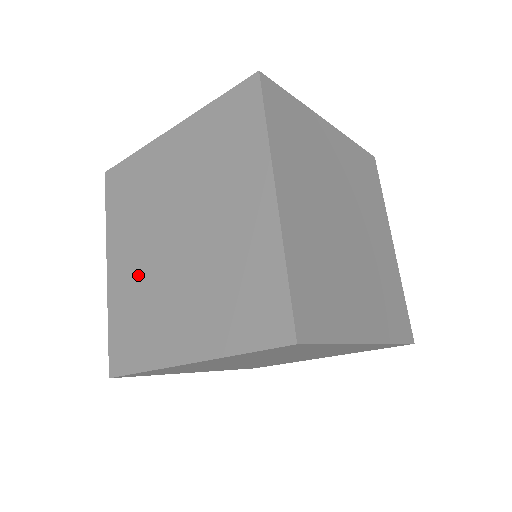
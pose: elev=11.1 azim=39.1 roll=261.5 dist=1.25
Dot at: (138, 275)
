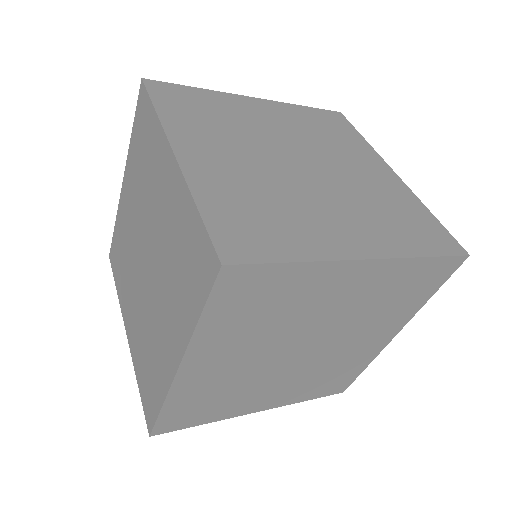
Dot at: (248, 174)
